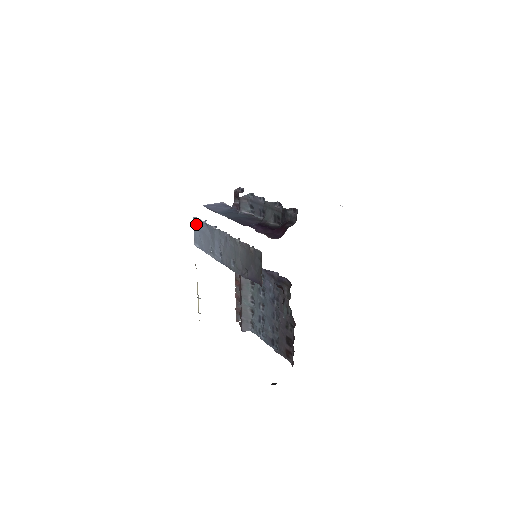
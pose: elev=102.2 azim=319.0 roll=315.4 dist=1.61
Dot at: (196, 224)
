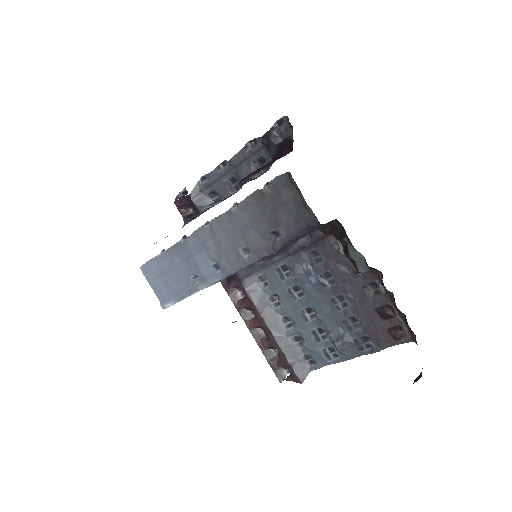
Dot at: (150, 273)
